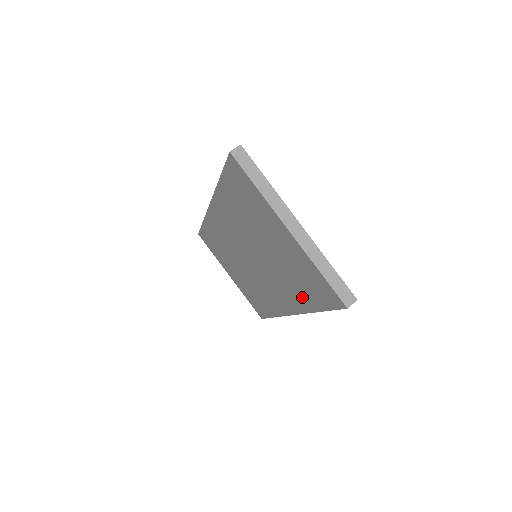
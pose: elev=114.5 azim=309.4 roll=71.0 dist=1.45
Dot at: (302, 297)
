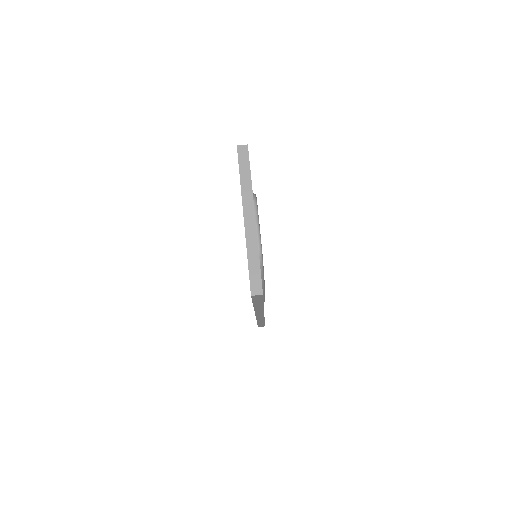
Dot at: occluded
